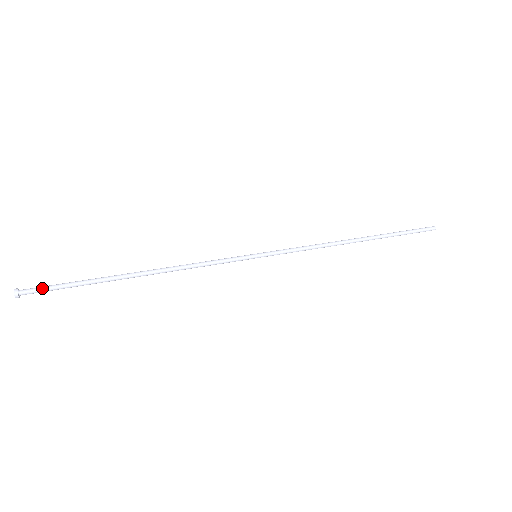
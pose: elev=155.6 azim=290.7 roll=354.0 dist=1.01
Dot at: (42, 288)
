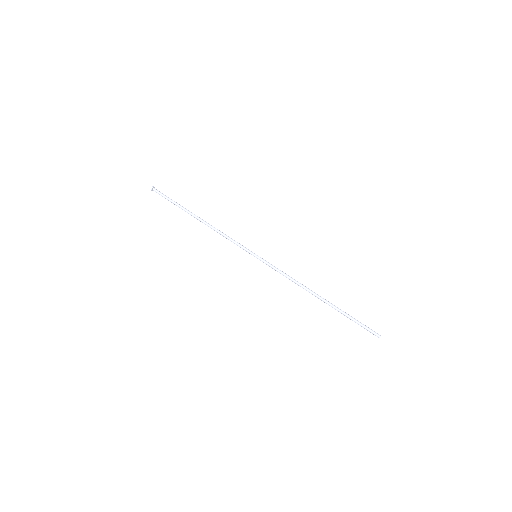
Dot at: (161, 195)
